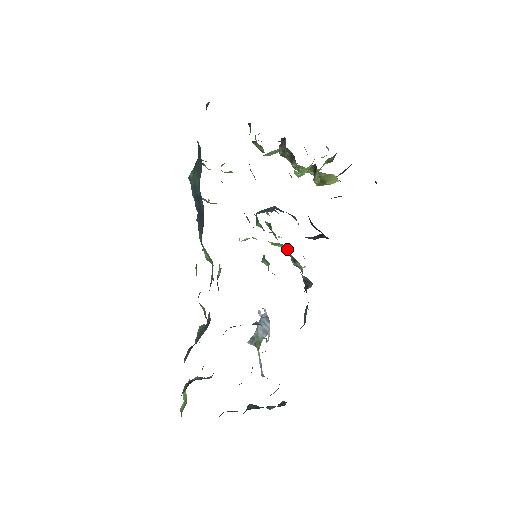
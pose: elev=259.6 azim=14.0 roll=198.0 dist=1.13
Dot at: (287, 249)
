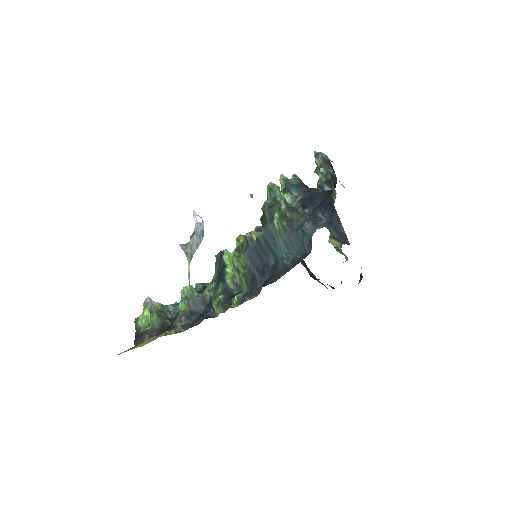
Dot at: occluded
